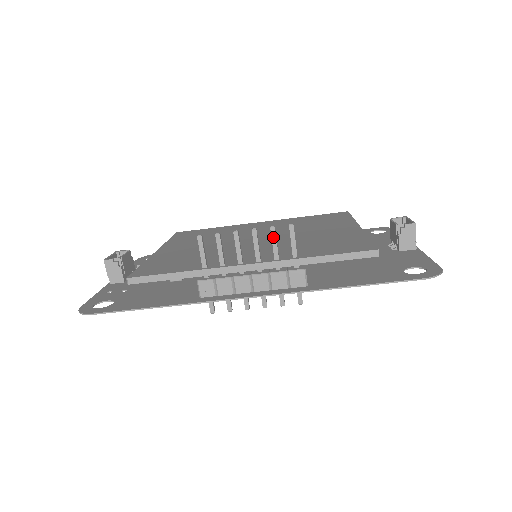
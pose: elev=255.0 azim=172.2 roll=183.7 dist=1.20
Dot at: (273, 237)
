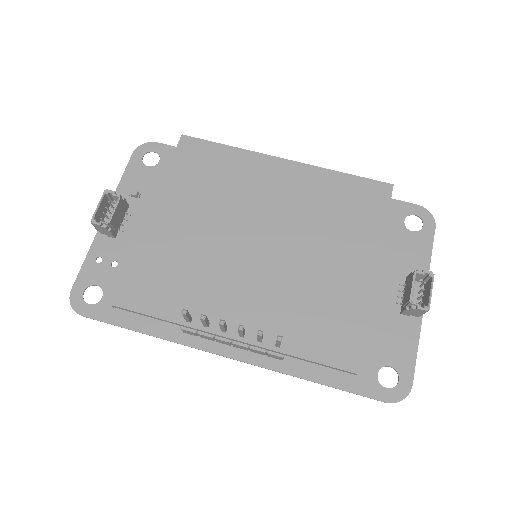
Dot at: (259, 337)
